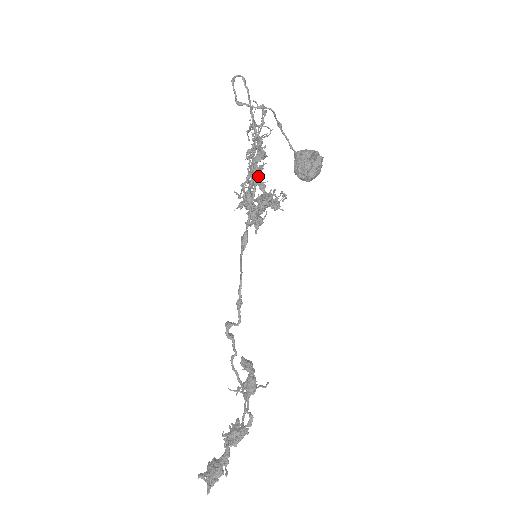
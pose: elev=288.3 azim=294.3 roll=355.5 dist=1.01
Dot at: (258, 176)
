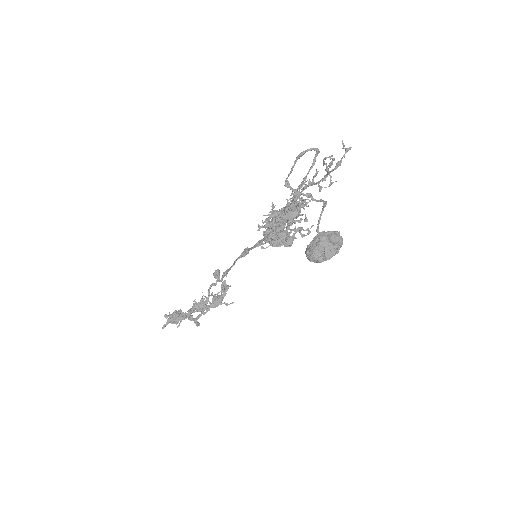
Dot at: occluded
